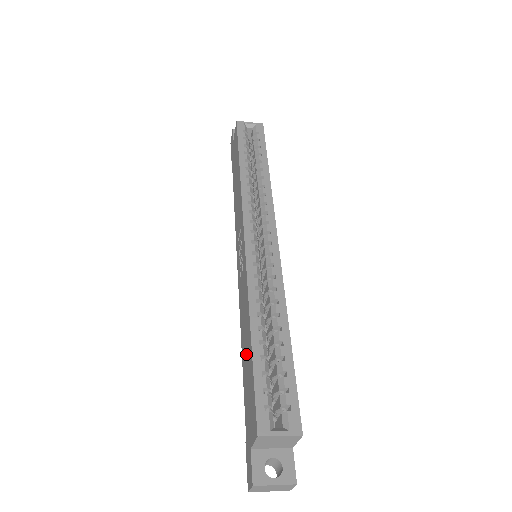
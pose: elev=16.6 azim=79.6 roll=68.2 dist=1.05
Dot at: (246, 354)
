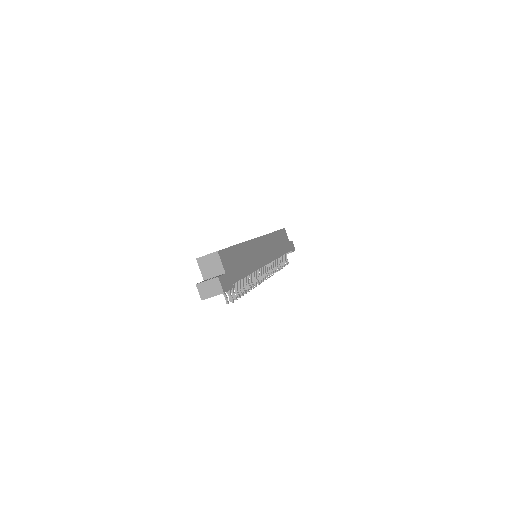
Dot at: occluded
